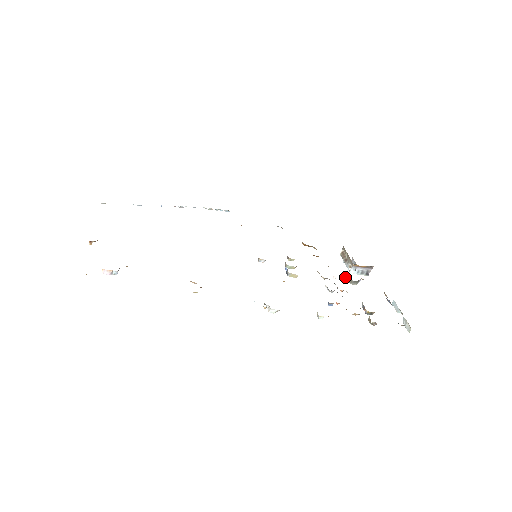
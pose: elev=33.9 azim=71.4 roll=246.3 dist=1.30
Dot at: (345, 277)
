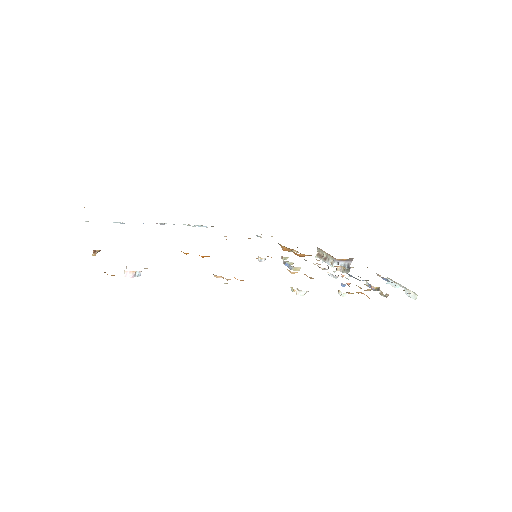
Dot at: (337, 268)
